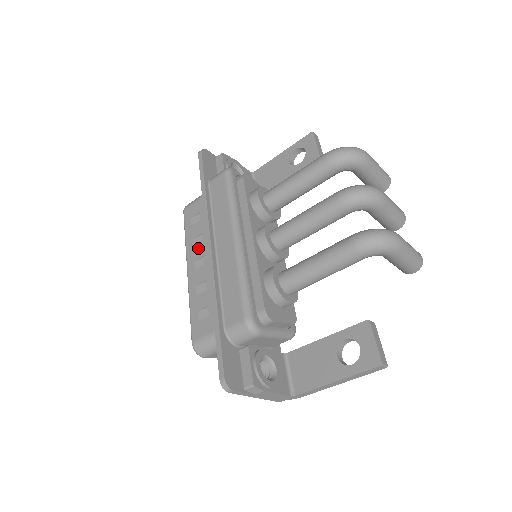
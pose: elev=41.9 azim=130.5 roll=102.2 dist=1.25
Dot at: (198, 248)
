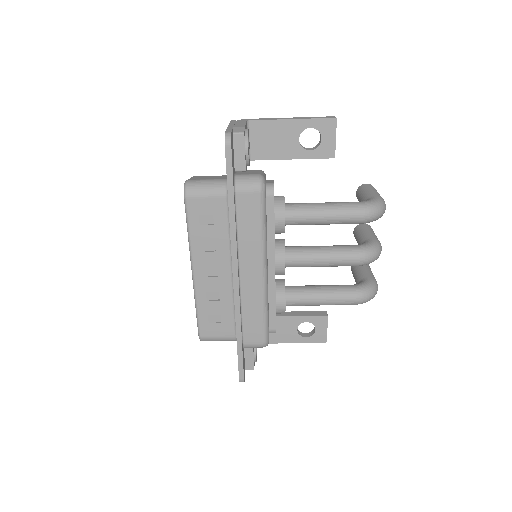
Dot at: (210, 256)
